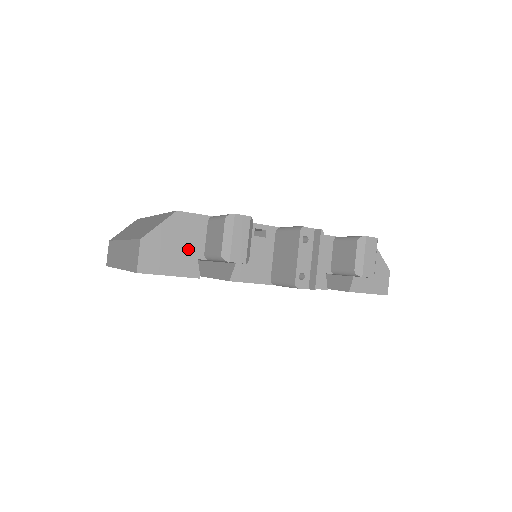
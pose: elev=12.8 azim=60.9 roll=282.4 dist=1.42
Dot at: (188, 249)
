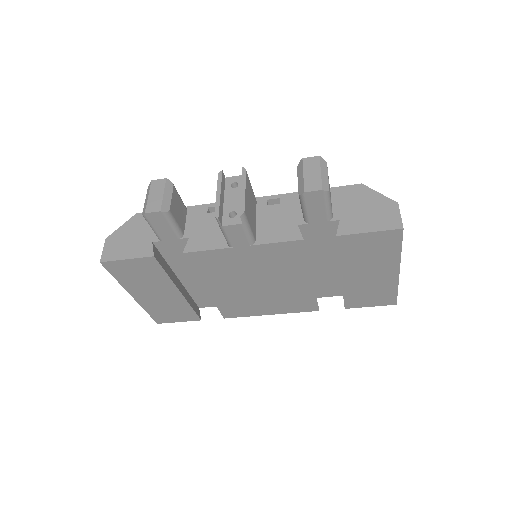
Dot at: (144, 237)
